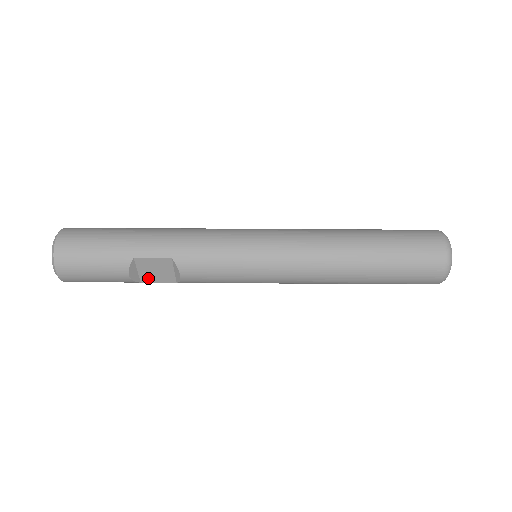
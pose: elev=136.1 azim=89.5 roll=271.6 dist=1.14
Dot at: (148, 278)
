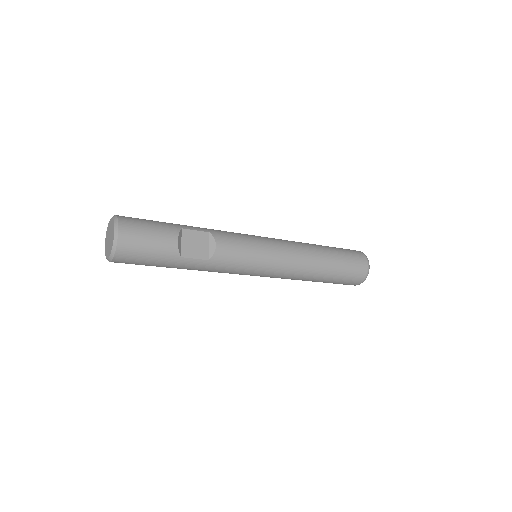
Dot at: (188, 253)
